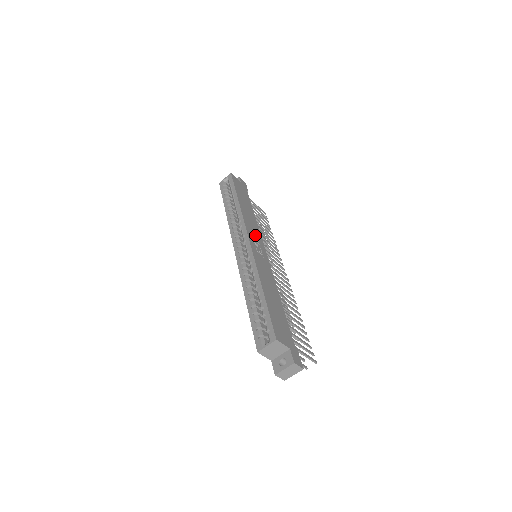
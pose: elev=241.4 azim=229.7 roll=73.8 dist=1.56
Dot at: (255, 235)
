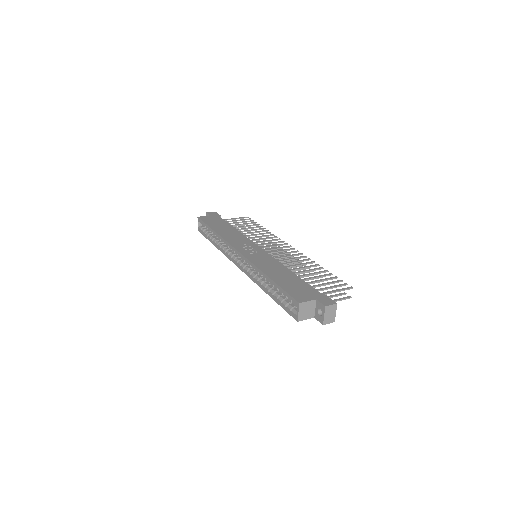
Dot at: (243, 243)
